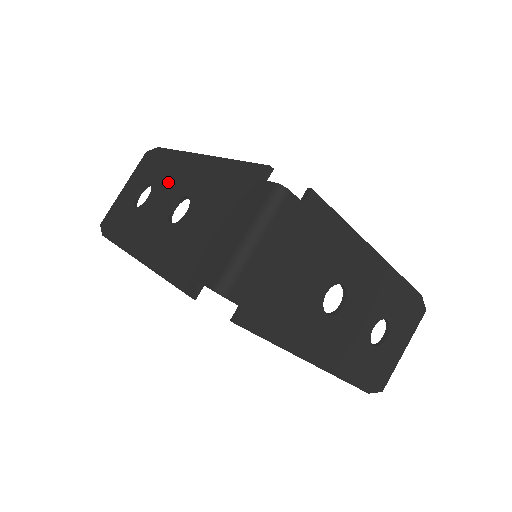
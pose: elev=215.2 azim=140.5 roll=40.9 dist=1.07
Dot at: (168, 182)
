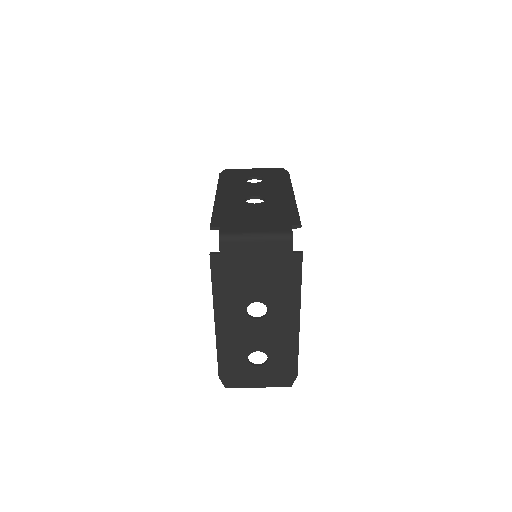
Dot at: (269, 187)
